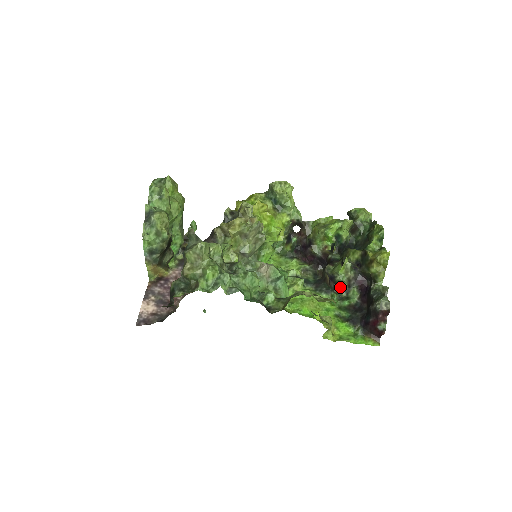
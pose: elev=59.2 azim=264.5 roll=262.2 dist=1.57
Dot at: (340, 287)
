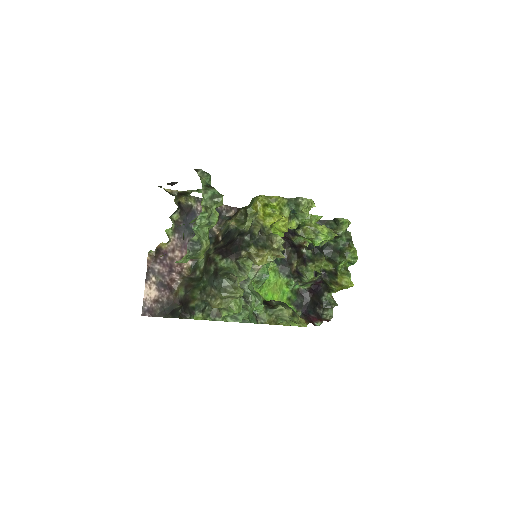
Dot at: (301, 281)
